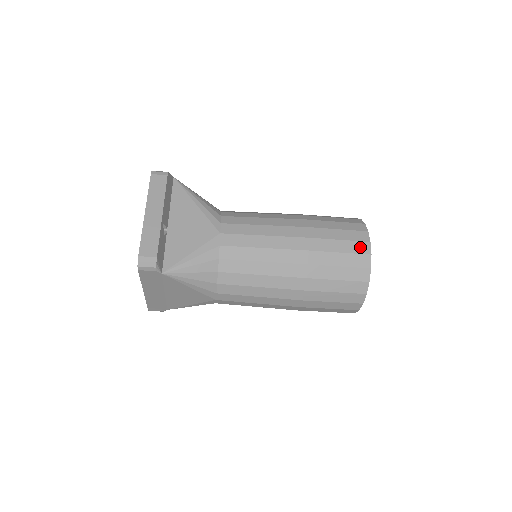
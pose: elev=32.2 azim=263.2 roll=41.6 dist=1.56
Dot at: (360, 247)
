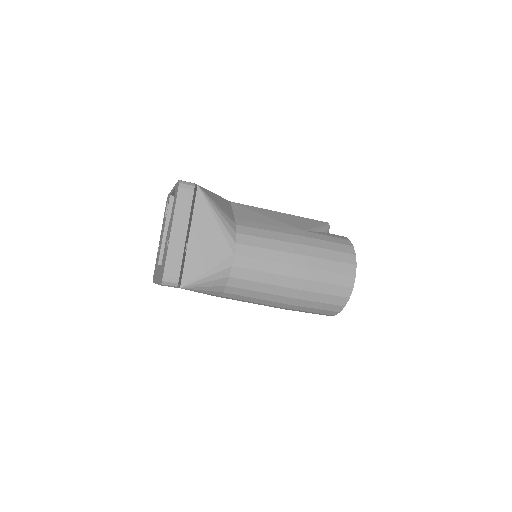
Dot at: (346, 280)
